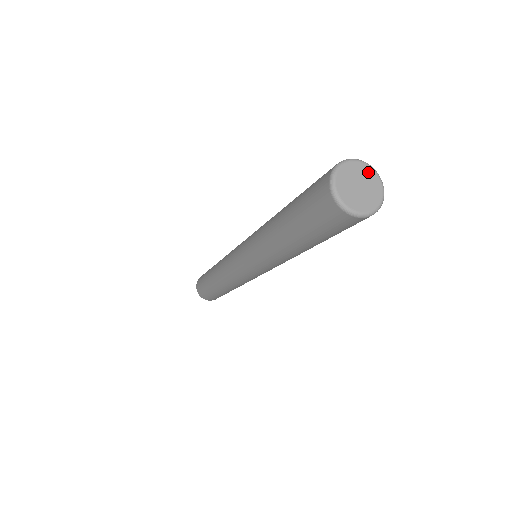
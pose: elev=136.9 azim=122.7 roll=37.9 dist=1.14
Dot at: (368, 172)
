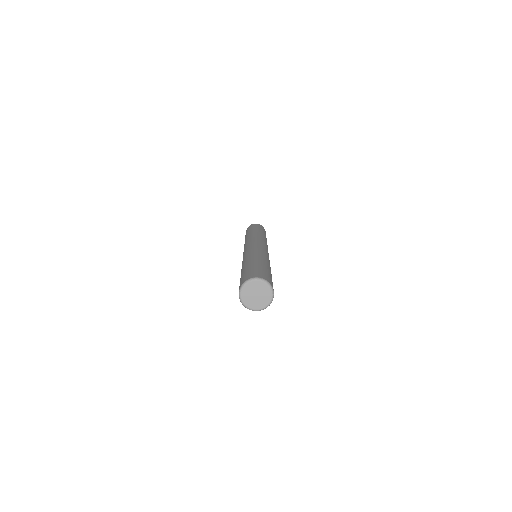
Dot at: (266, 289)
